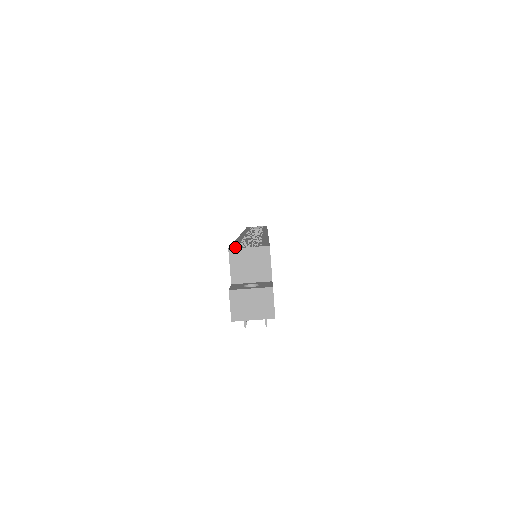
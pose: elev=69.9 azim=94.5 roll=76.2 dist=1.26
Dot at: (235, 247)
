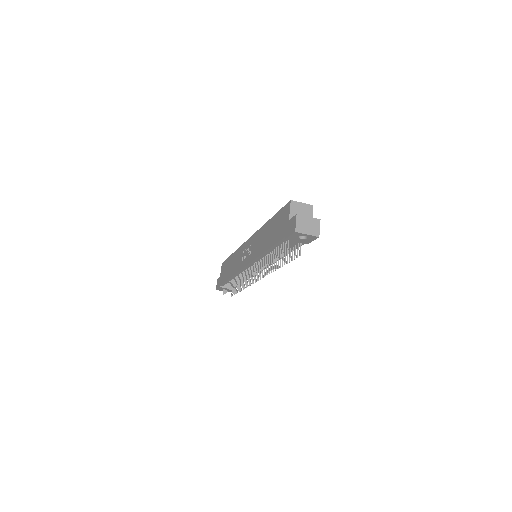
Dot at: (292, 202)
